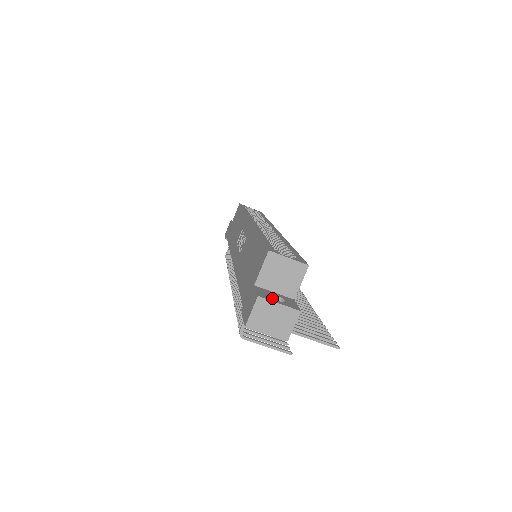
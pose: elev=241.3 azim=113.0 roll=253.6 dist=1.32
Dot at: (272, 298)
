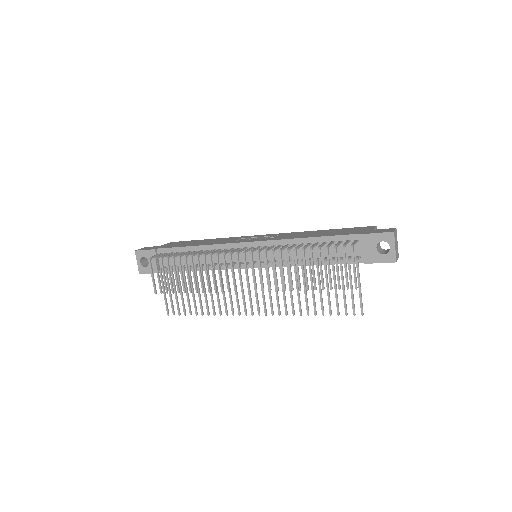
Dot at: occluded
